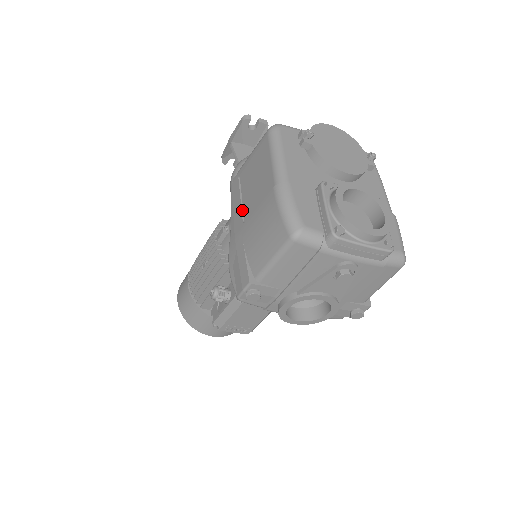
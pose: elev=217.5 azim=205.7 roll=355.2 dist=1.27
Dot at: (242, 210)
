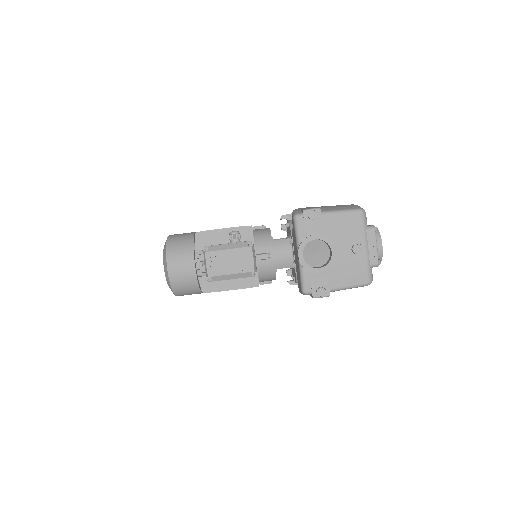
Dot at: occluded
